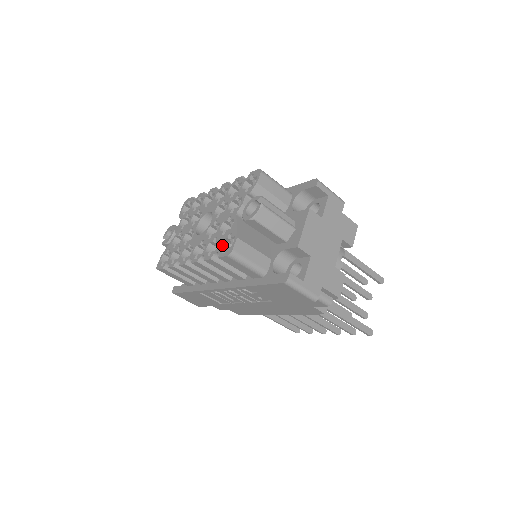
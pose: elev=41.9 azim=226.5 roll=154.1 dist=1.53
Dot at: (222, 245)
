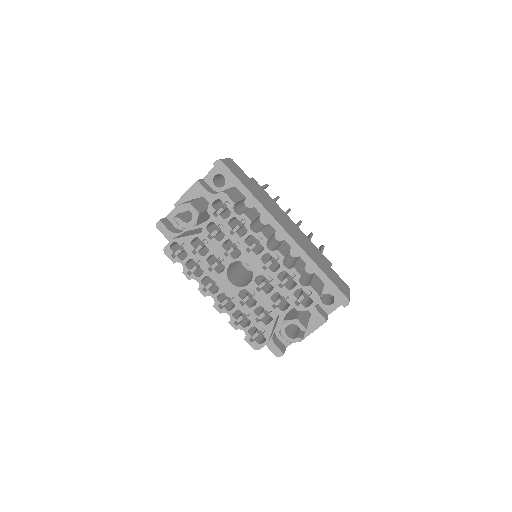
Dot at: occluded
